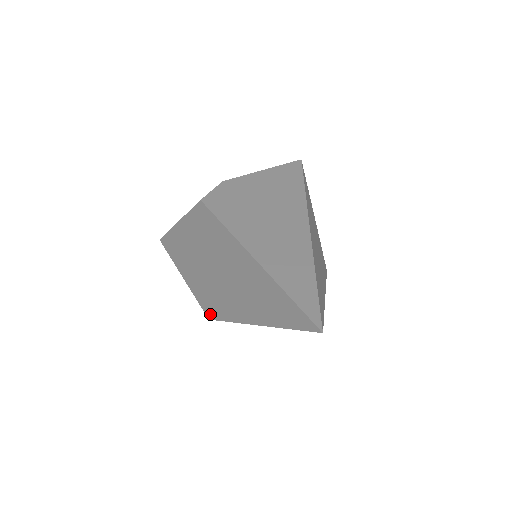
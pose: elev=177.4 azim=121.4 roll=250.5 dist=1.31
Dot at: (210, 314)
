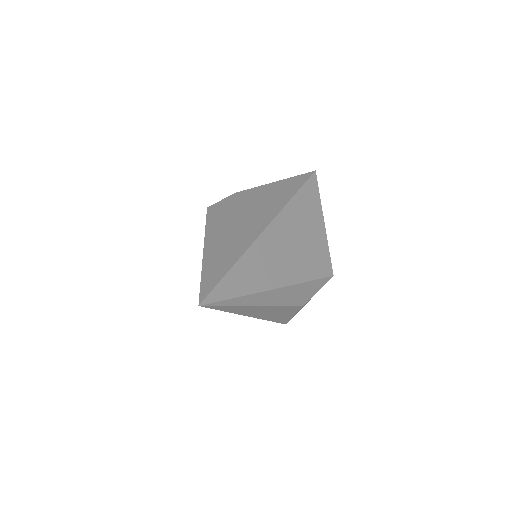
Dot at: occluded
